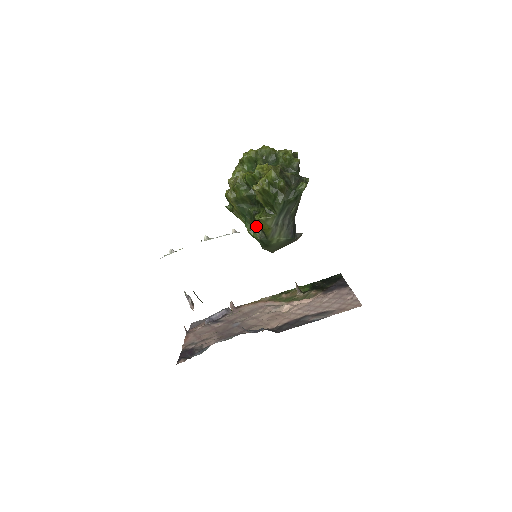
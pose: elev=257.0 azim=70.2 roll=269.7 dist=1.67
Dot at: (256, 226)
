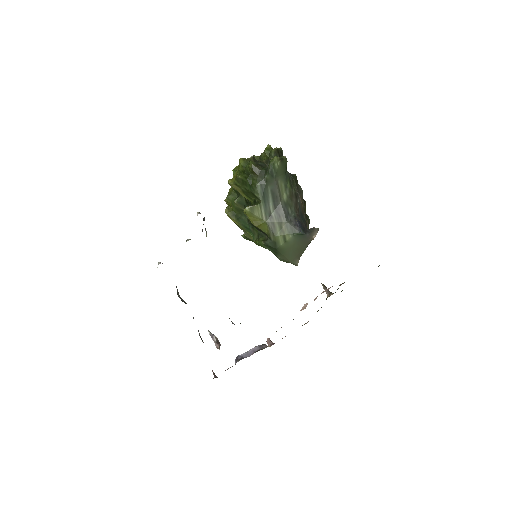
Dot at: (258, 232)
